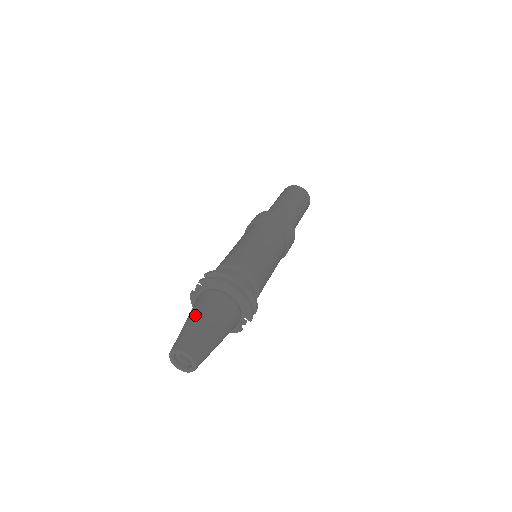
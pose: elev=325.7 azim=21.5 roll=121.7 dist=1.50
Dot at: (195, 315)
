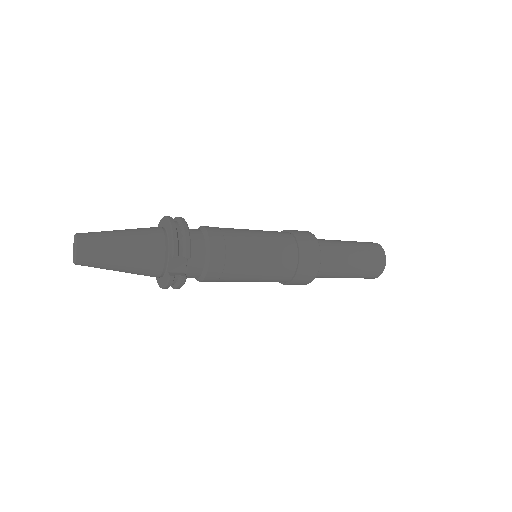
Dot at: occluded
